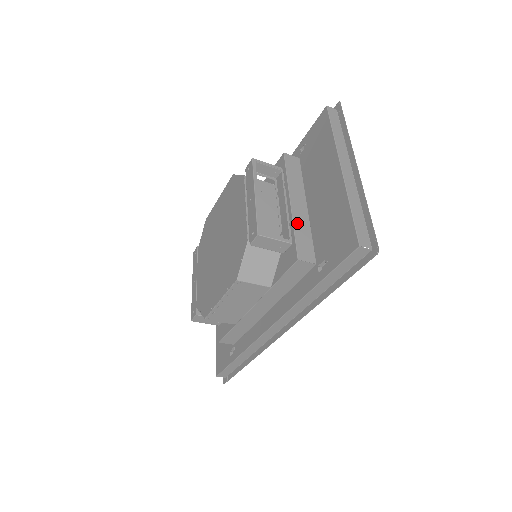
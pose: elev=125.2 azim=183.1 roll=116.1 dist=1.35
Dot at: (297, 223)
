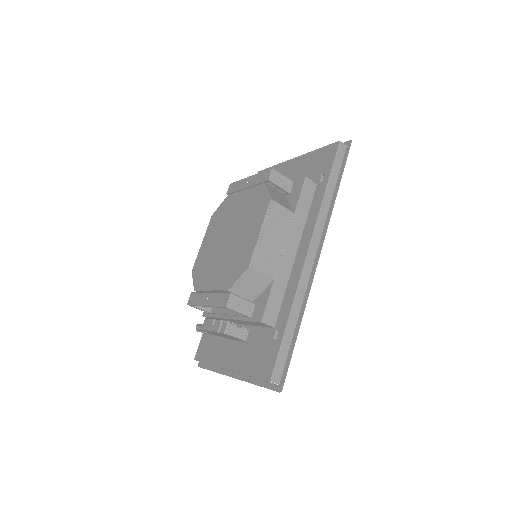
Dot at: occluded
